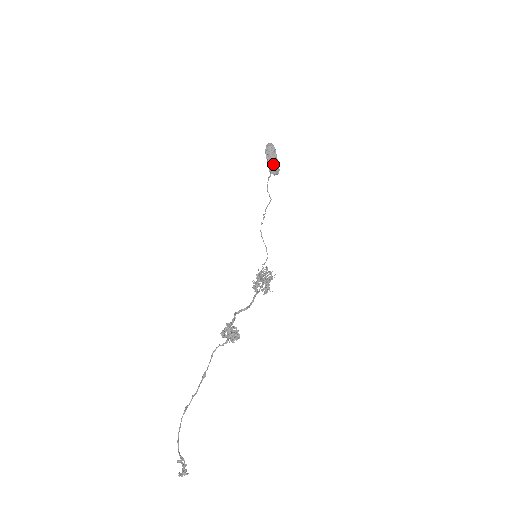
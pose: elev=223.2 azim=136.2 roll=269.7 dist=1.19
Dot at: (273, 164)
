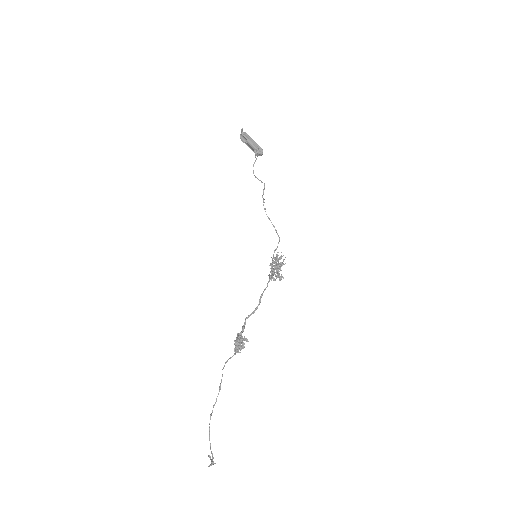
Dot at: (253, 148)
